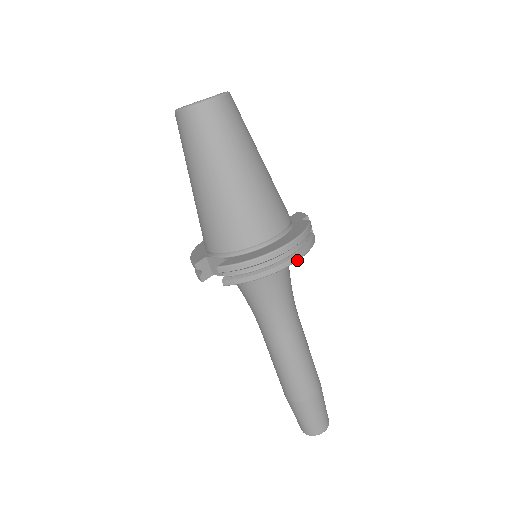
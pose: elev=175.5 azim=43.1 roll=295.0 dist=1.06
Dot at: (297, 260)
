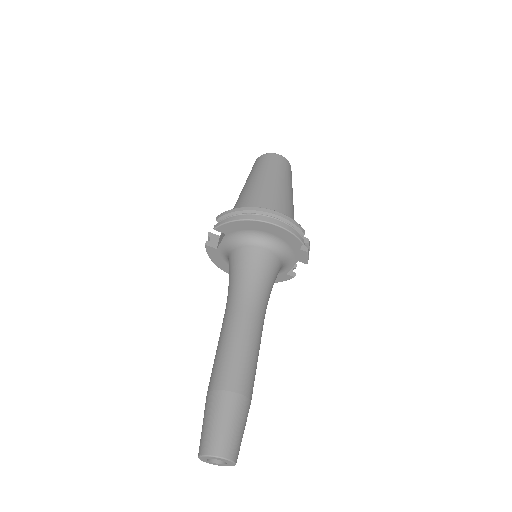
Dot at: (272, 223)
